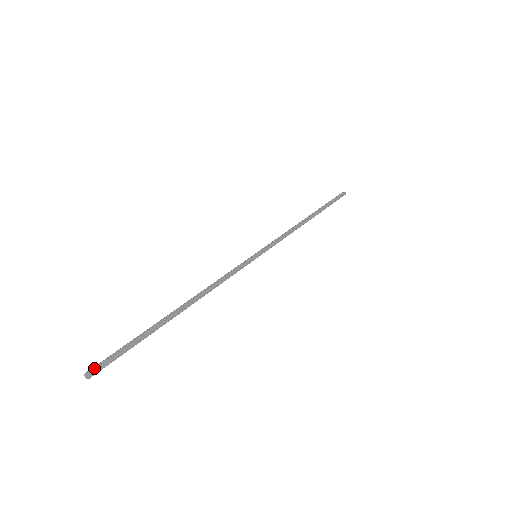
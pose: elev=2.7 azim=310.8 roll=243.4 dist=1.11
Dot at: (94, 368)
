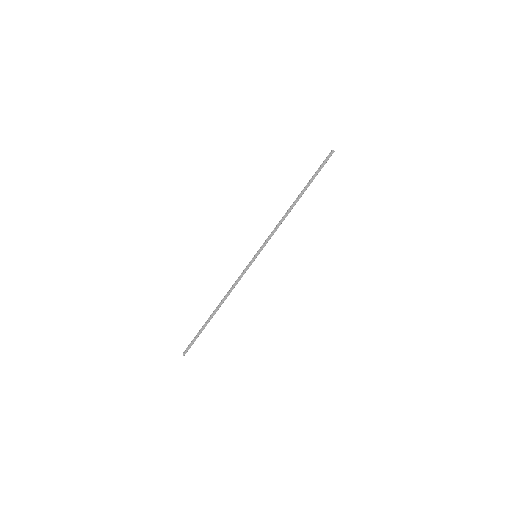
Dot at: (185, 351)
